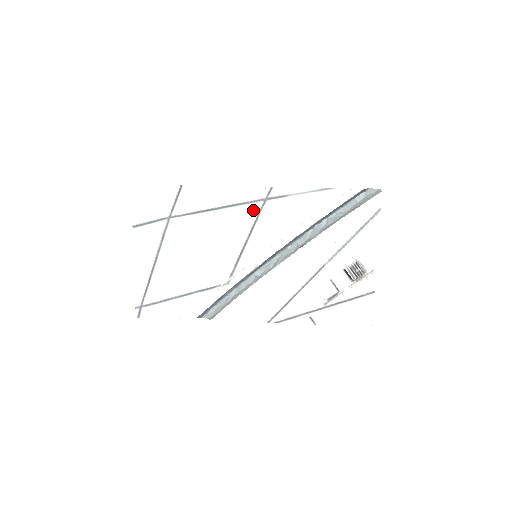
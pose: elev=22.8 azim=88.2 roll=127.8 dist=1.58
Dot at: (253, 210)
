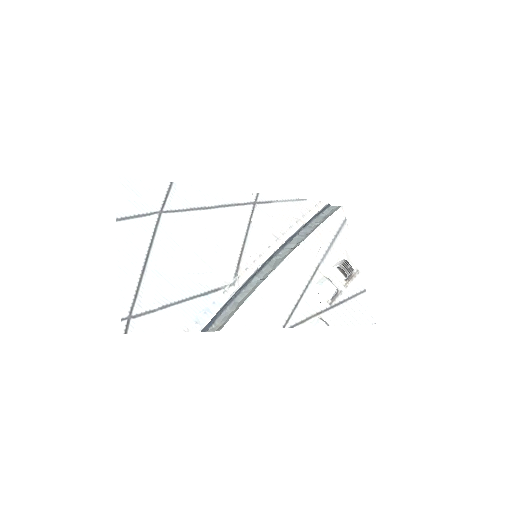
Dot at: (245, 212)
